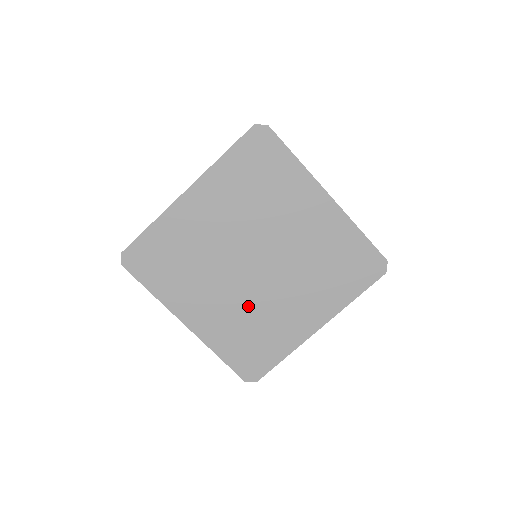
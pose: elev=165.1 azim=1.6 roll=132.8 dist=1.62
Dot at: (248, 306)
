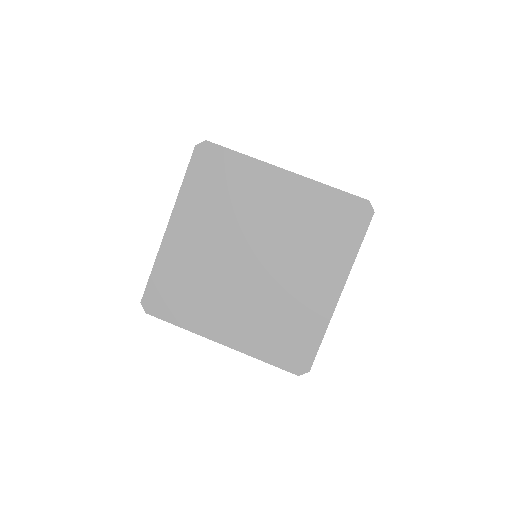
Dot at: (265, 301)
